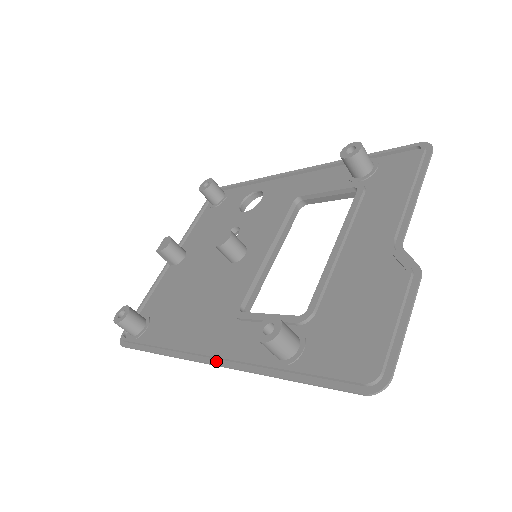
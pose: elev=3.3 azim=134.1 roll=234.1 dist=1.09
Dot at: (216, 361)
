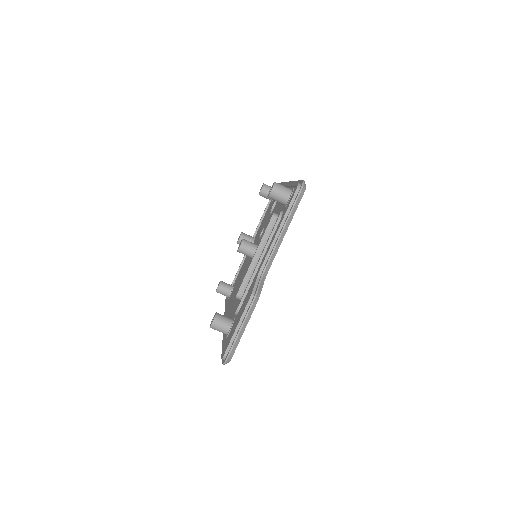
Dot at: occluded
